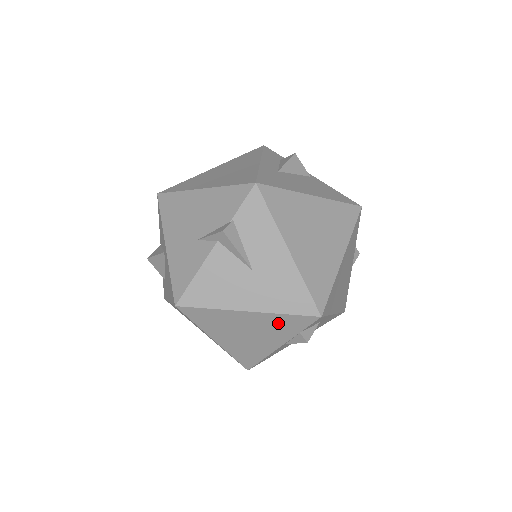
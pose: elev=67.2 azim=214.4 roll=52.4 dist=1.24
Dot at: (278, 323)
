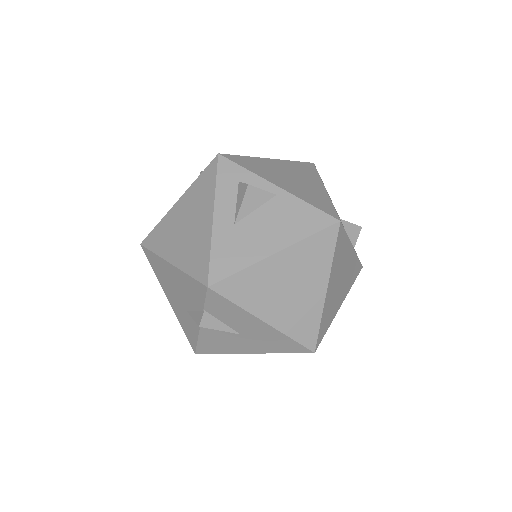
Dot at: occluded
